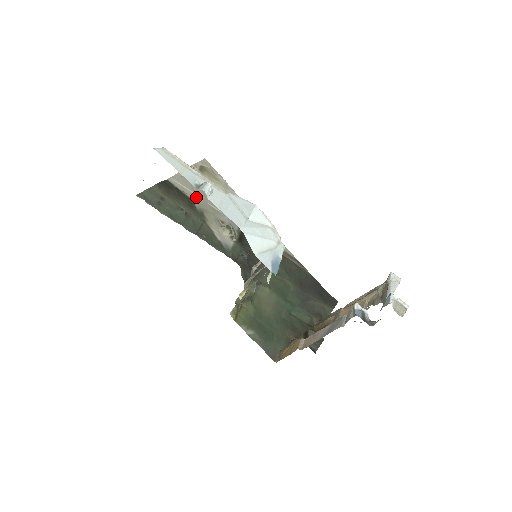
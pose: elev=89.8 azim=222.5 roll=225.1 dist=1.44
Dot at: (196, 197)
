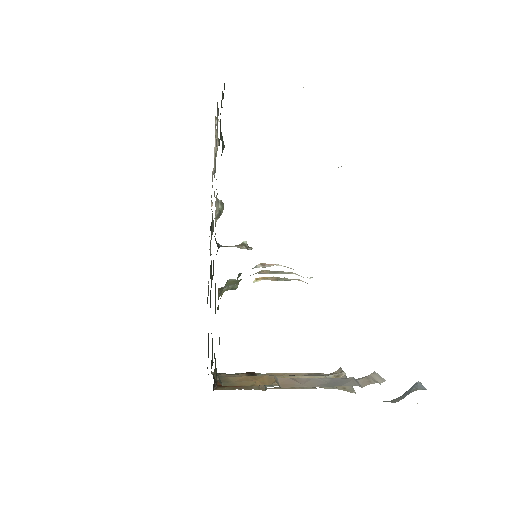
Dot at: occluded
